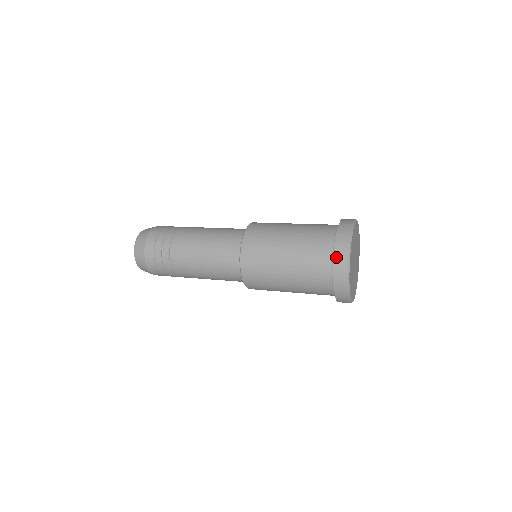
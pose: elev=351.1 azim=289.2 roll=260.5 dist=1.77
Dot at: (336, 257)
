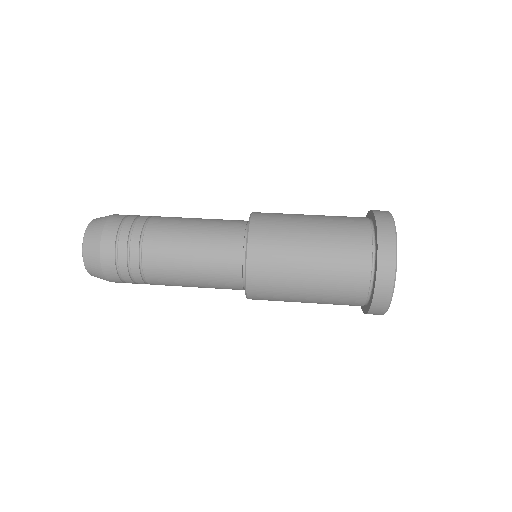
Dot at: (371, 312)
